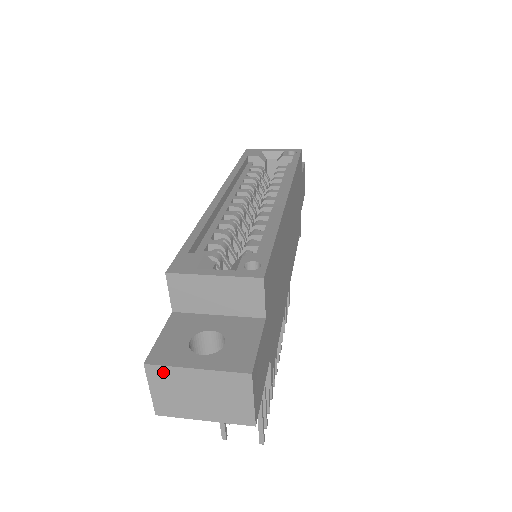
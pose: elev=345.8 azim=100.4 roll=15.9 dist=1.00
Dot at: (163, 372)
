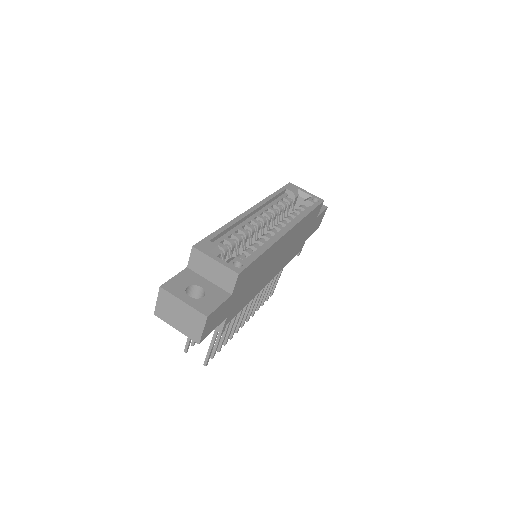
Dot at: (167, 295)
